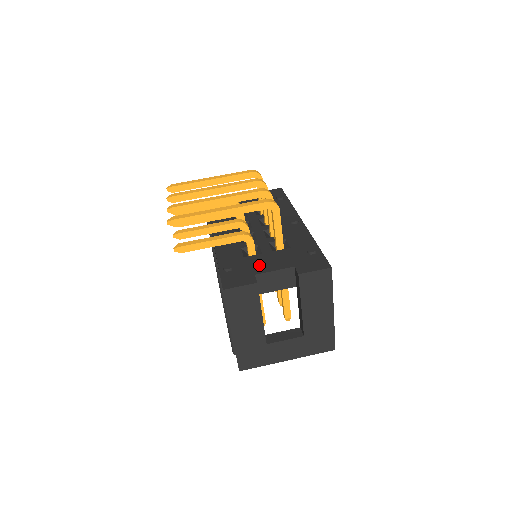
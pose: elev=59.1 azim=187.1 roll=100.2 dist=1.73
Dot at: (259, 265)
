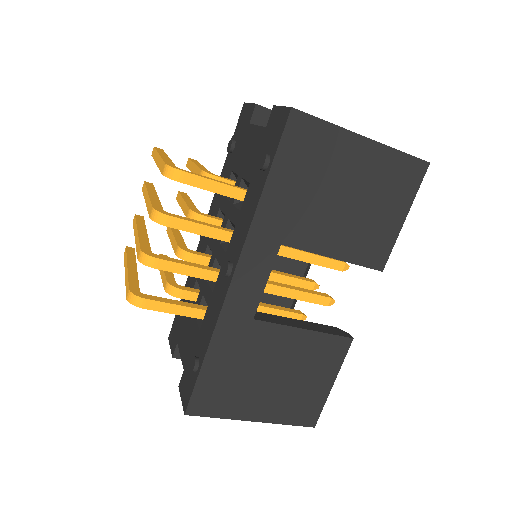
Dot at: (183, 331)
